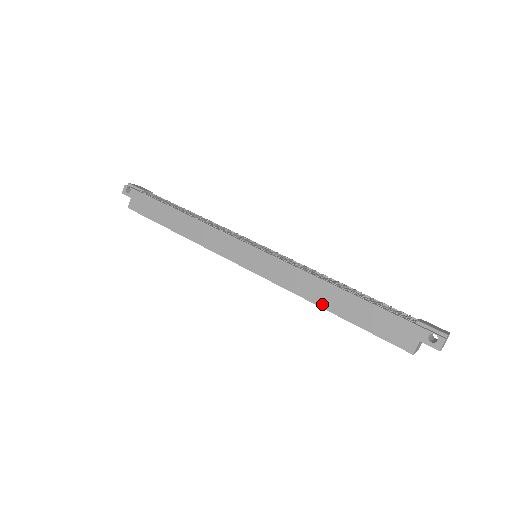
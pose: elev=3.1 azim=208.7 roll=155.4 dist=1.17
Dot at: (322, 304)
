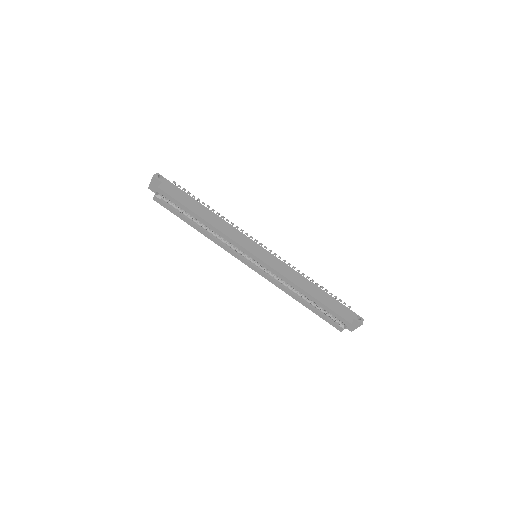
Dot at: (305, 289)
